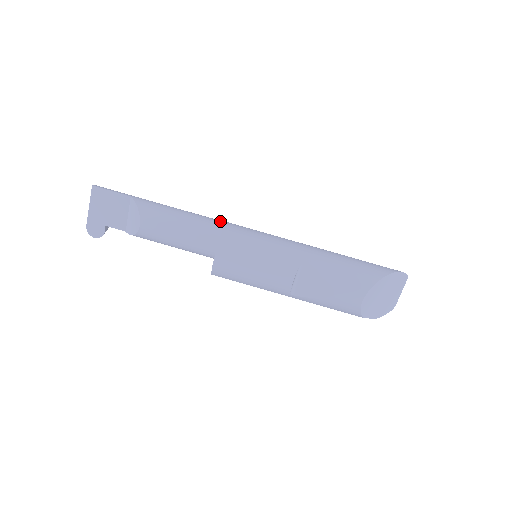
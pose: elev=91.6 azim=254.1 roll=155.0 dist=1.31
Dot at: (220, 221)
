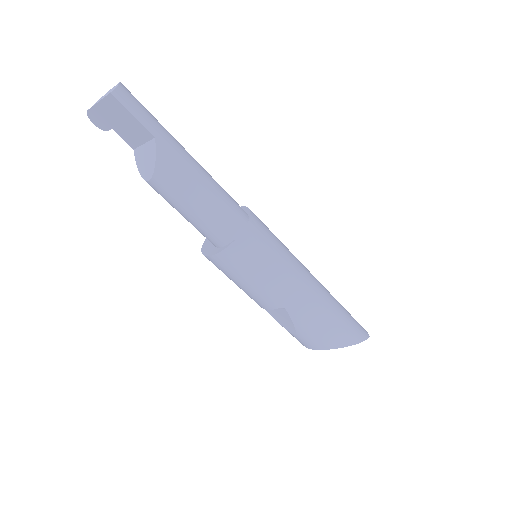
Dot at: (241, 222)
